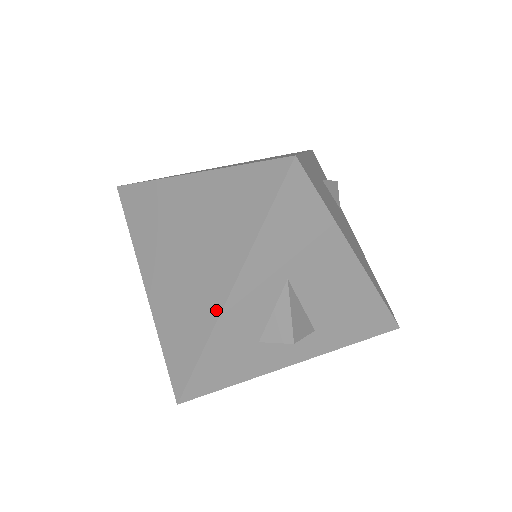
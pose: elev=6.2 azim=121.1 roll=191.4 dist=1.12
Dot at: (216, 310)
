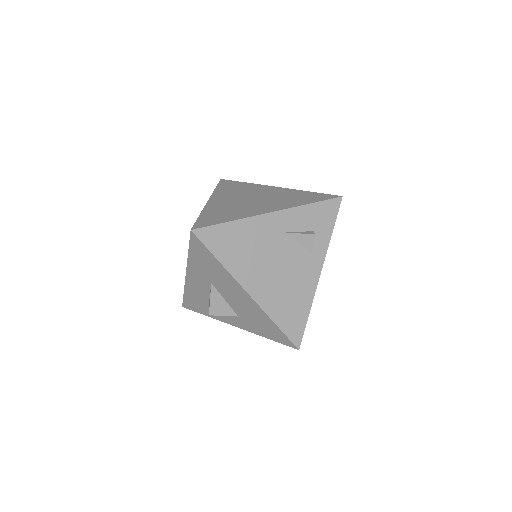
Dot at: occluded
